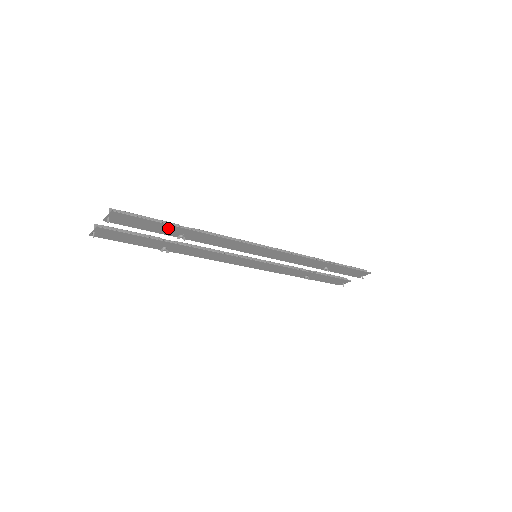
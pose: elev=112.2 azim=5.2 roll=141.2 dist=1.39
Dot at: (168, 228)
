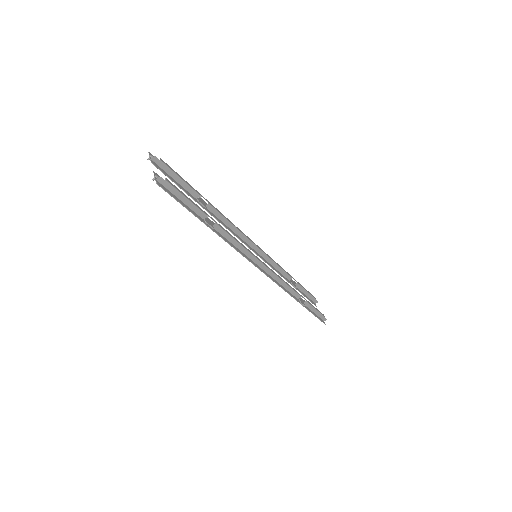
Dot at: (196, 213)
